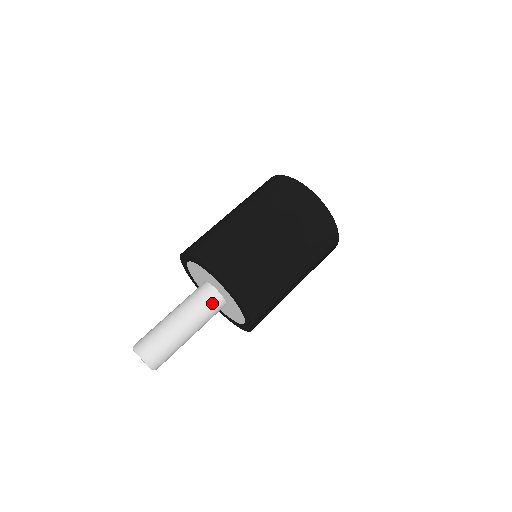
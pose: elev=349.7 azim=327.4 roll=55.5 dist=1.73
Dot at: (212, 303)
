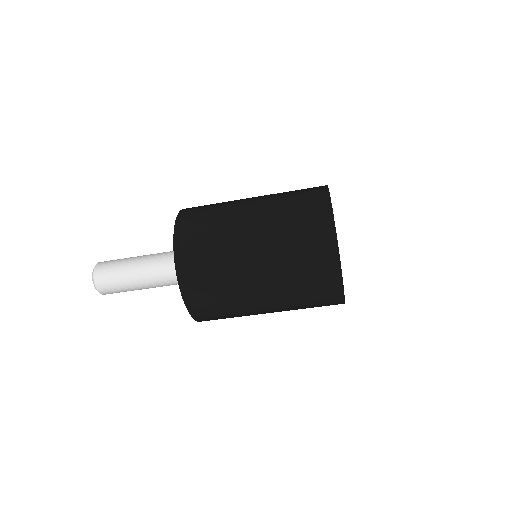
Dot at: occluded
